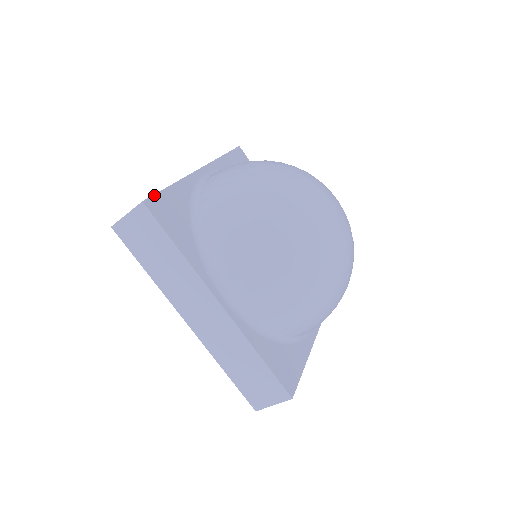
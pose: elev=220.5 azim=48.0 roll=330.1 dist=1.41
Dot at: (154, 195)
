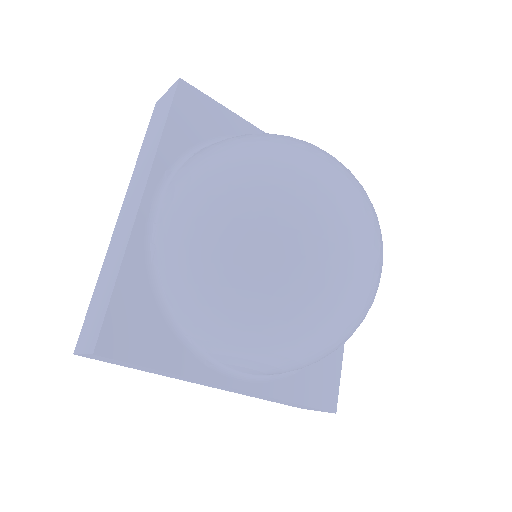
Dot at: (102, 326)
